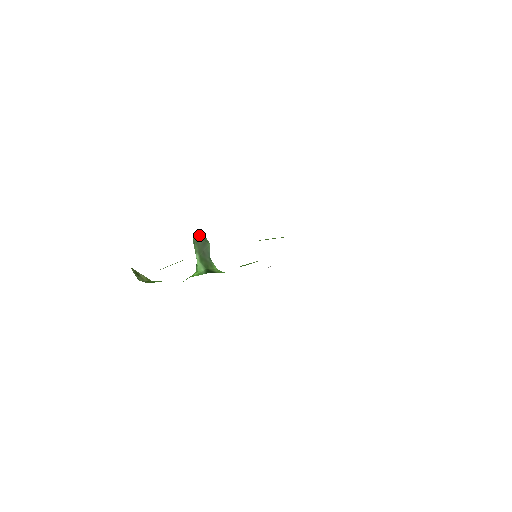
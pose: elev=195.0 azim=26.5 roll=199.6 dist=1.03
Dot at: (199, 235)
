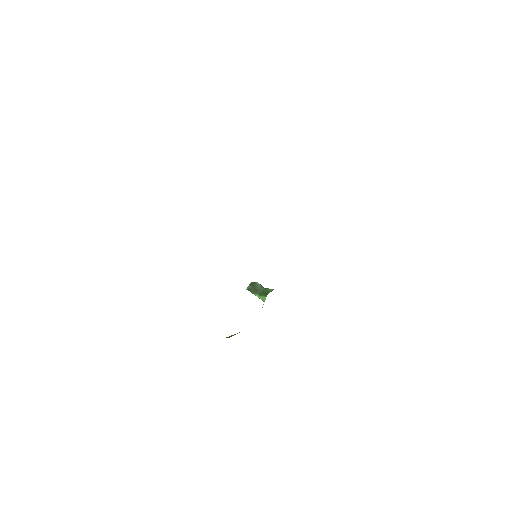
Dot at: (249, 285)
